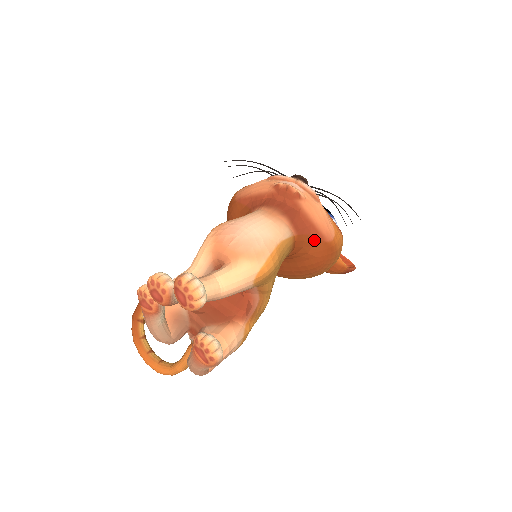
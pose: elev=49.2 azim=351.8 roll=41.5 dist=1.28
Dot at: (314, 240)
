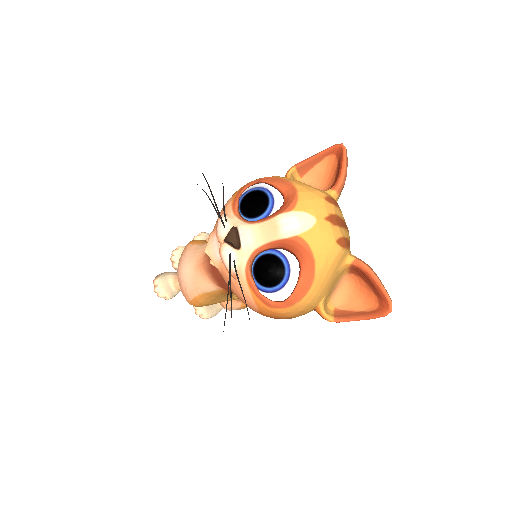
Dot at: occluded
